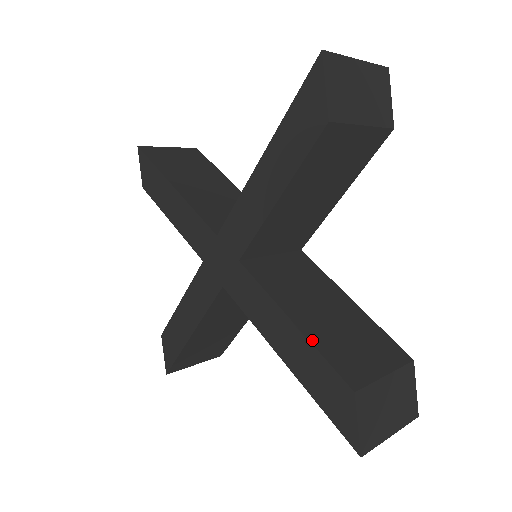
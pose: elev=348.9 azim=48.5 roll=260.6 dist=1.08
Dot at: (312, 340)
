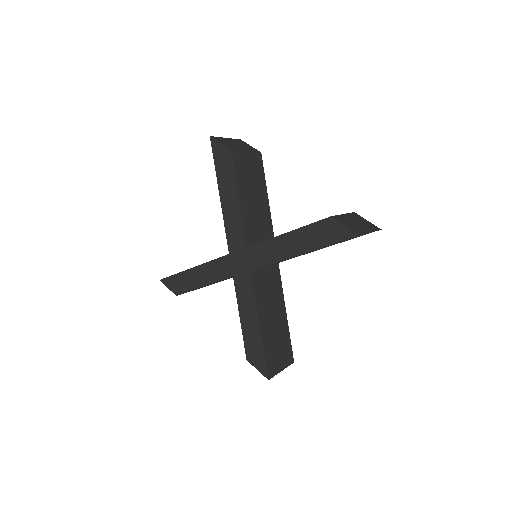
Dot at: (301, 227)
